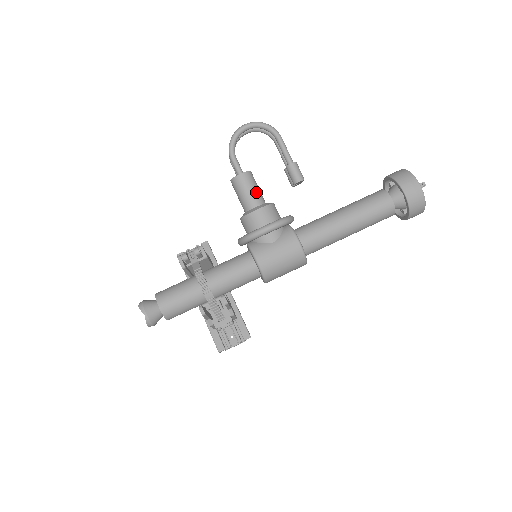
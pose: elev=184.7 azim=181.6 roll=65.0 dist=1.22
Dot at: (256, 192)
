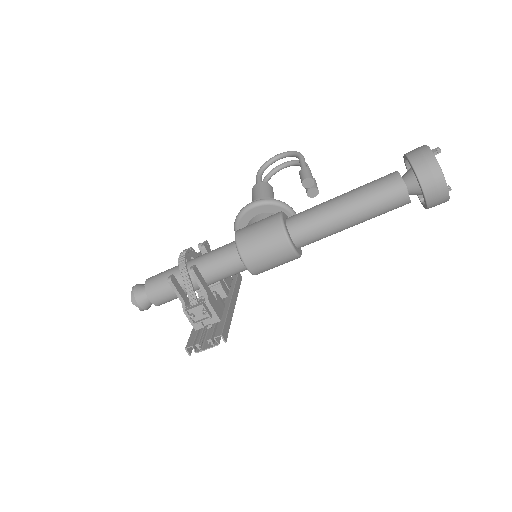
Dot at: (265, 194)
